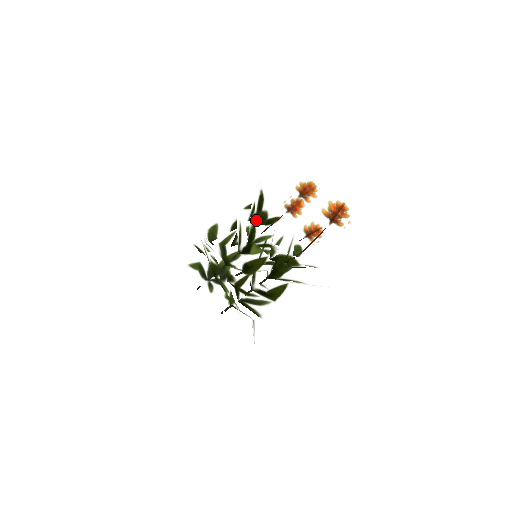
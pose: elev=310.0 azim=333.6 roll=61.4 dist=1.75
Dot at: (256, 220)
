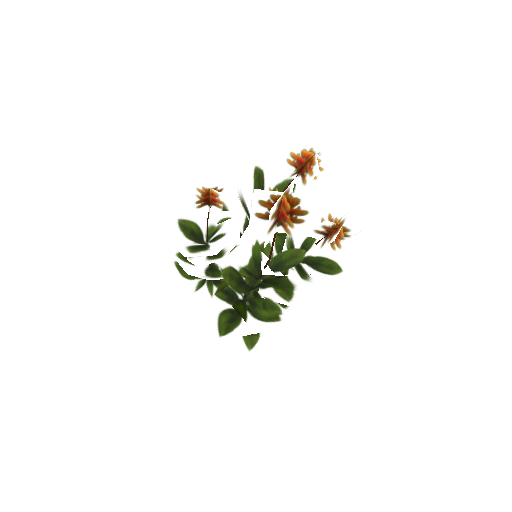
Dot at: (246, 209)
